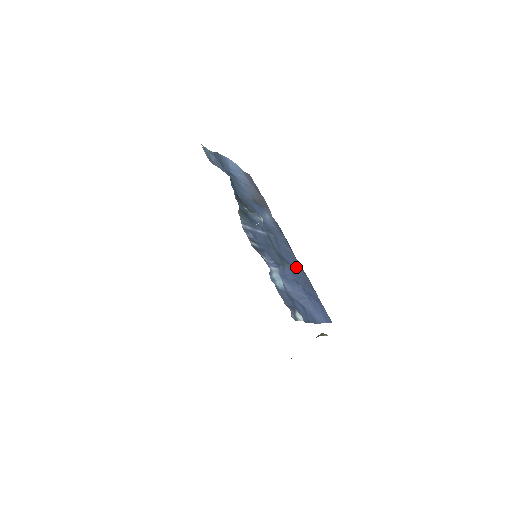
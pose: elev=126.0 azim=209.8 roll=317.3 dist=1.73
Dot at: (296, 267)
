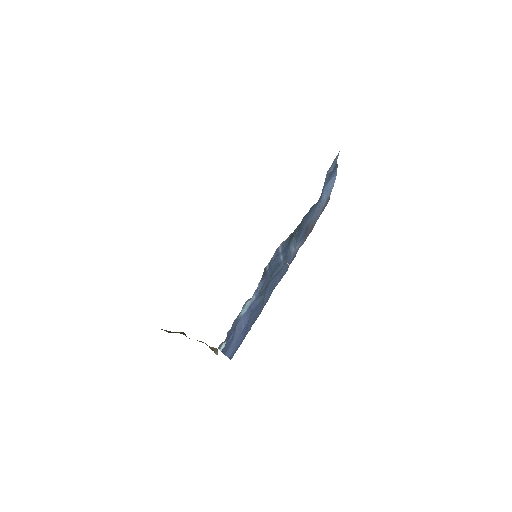
Dot at: (264, 301)
